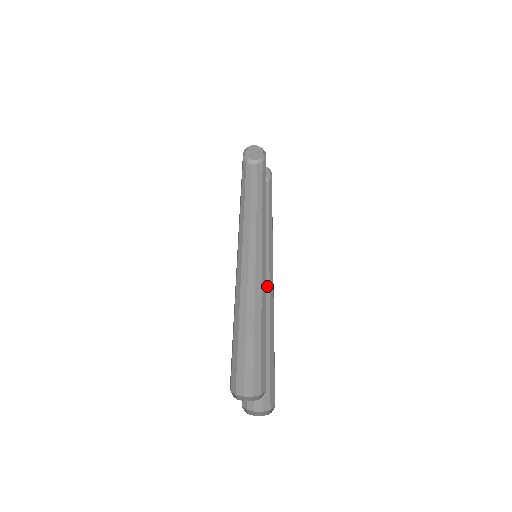
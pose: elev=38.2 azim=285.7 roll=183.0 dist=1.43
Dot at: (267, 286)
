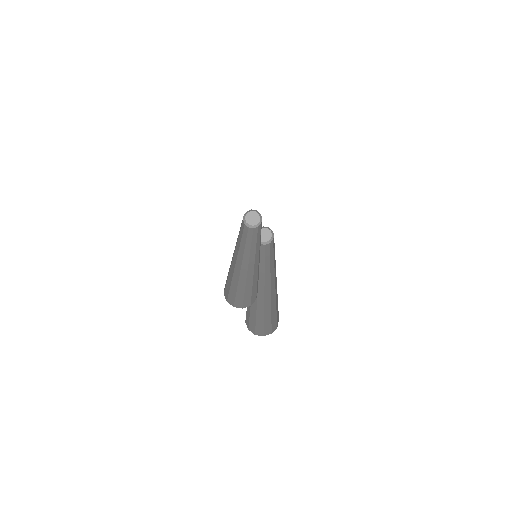
Dot at: (273, 278)
